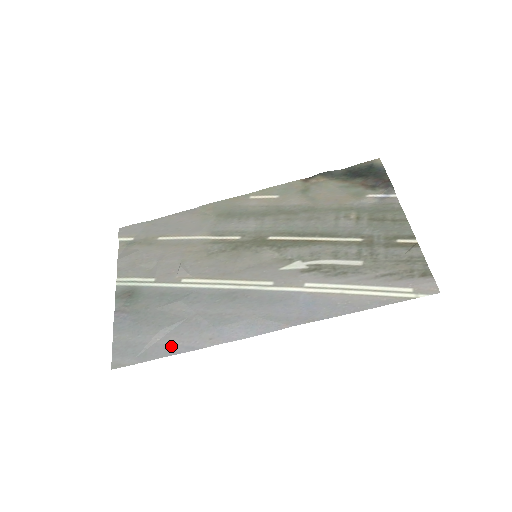
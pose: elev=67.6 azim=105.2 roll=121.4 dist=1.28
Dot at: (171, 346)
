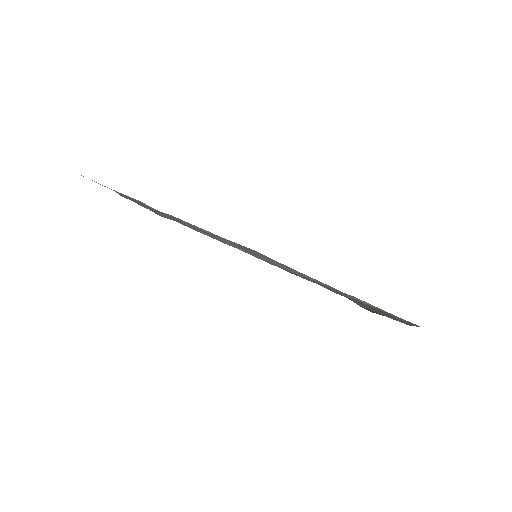
Dot at: occluded
